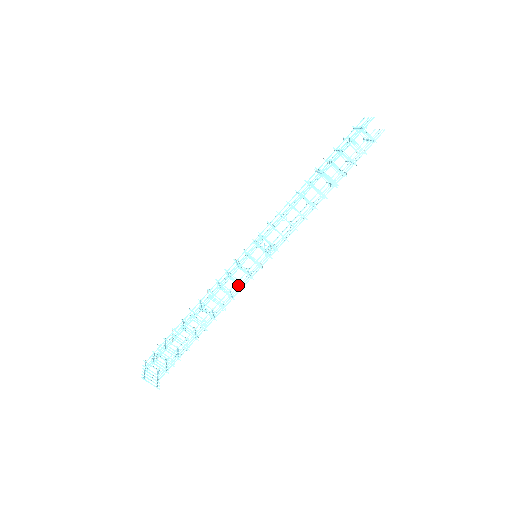
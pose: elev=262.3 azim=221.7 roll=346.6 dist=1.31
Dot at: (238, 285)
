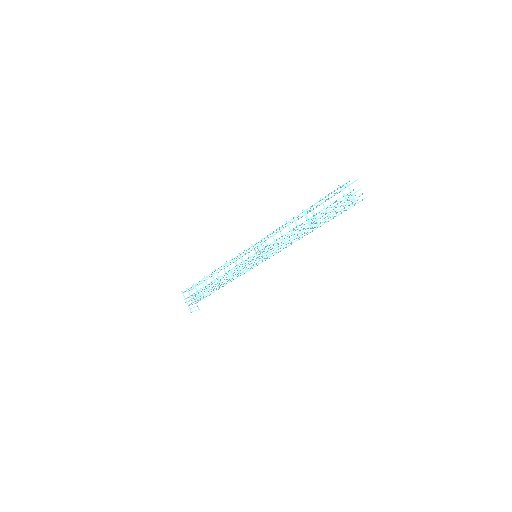
Dot at: occluded
